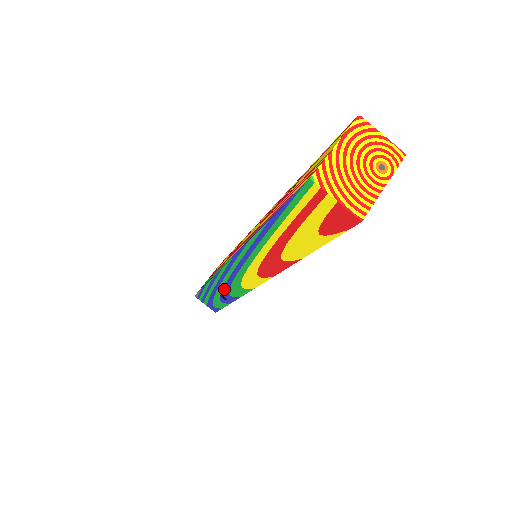
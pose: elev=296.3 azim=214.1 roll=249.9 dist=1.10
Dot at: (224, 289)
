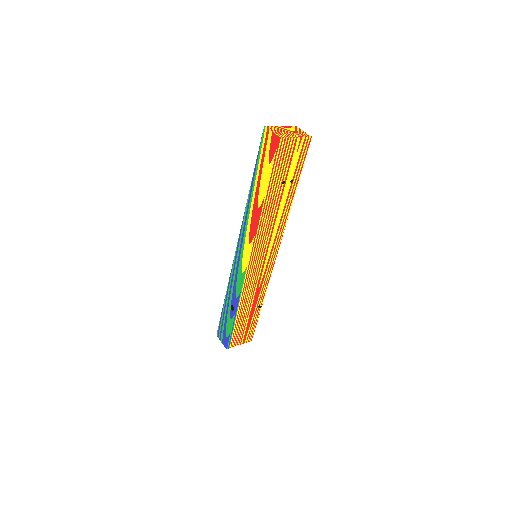
Dot at: (233, 291)
